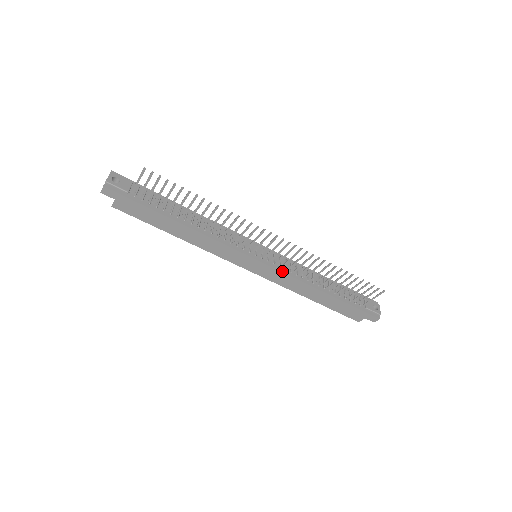
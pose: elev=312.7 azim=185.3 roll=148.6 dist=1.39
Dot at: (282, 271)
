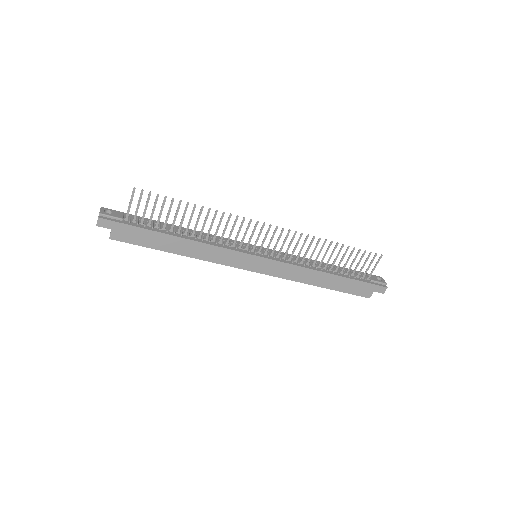
Dot at: (285, 262)
